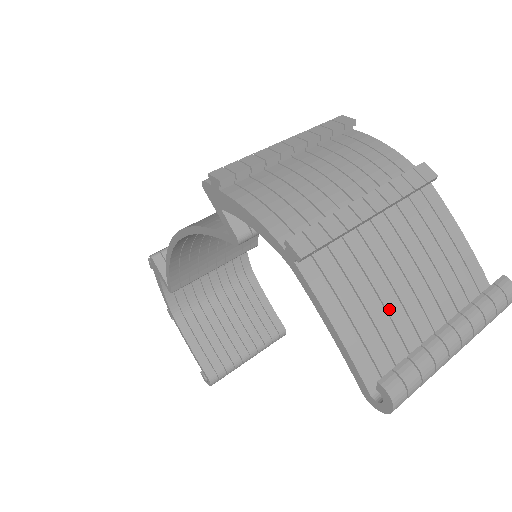
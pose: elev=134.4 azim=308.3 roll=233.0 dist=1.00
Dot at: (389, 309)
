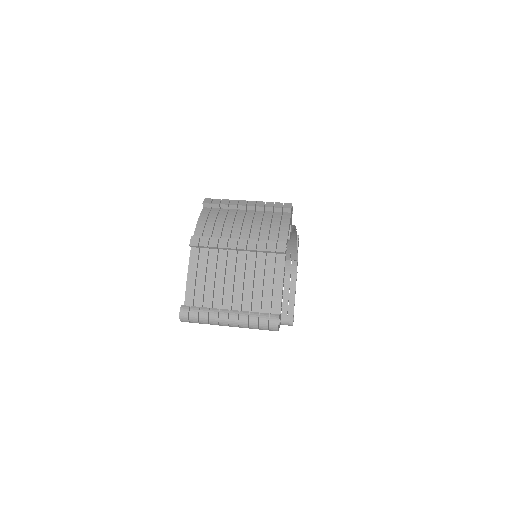
Dot at: (216, 289)
